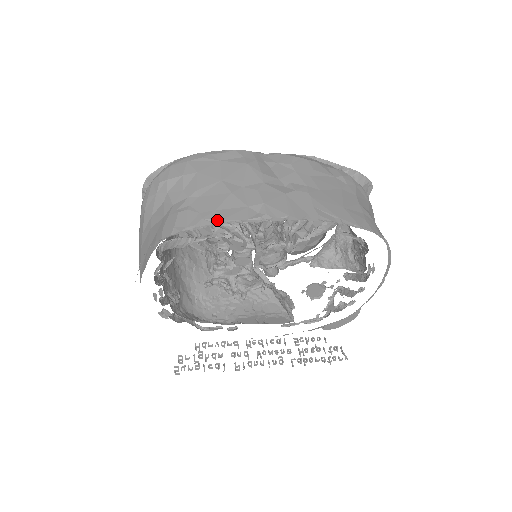
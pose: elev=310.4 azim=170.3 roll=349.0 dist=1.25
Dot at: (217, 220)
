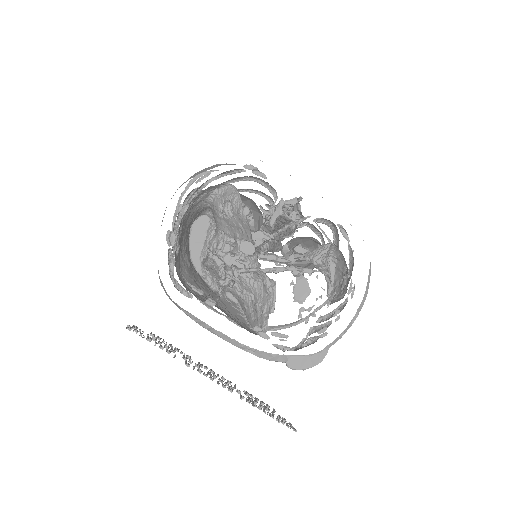
Dot at: occluded
